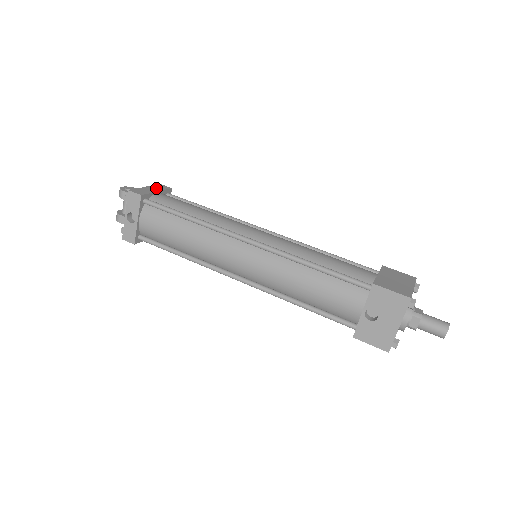
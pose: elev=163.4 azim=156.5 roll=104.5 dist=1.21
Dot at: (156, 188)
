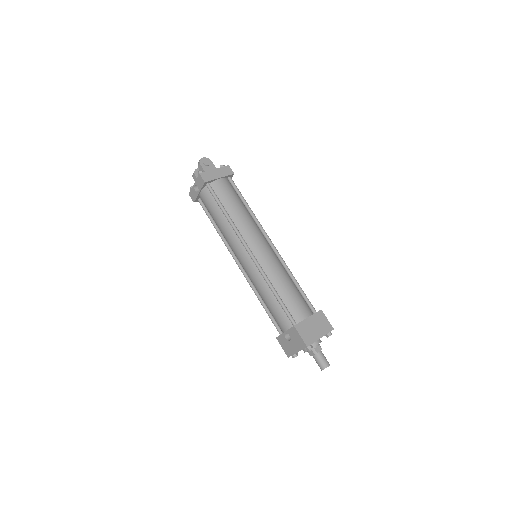
Dot at: (222, 172)
